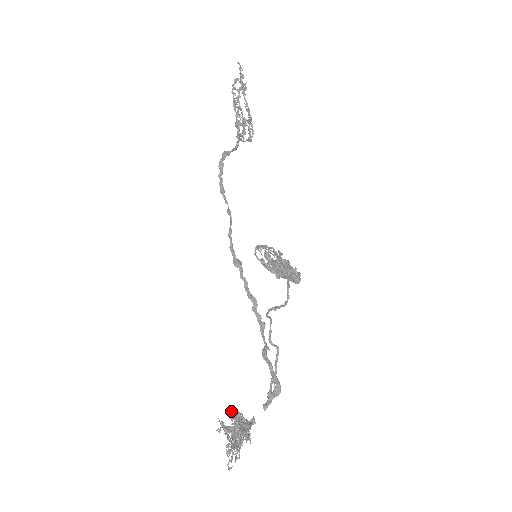
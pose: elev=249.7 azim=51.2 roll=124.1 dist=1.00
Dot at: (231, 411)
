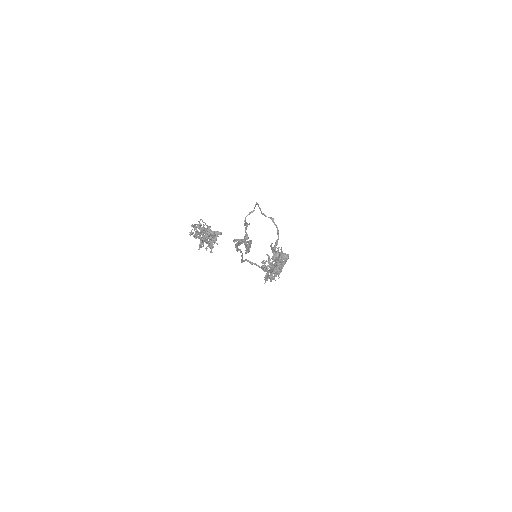
Dot at: occluded
